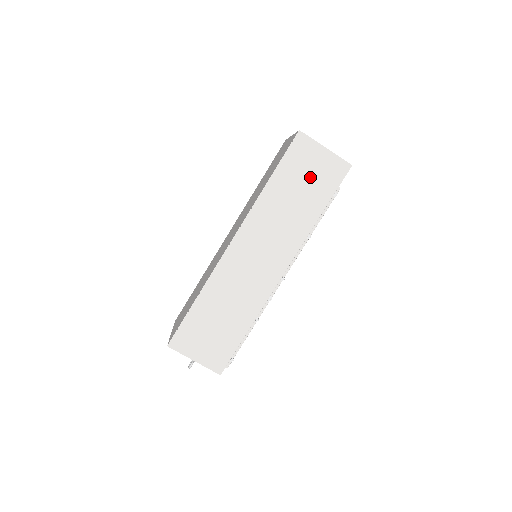
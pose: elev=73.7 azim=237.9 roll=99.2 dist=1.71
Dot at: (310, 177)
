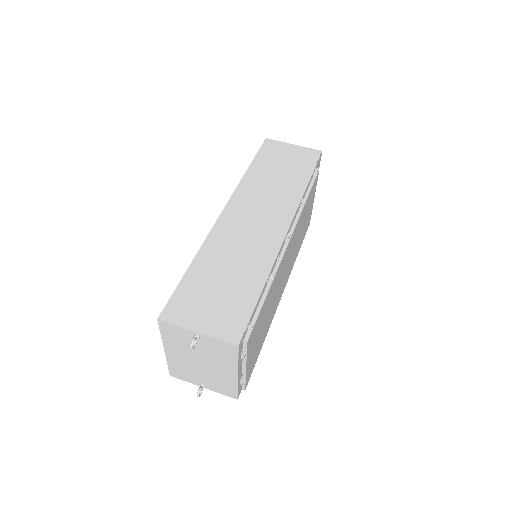
Dot at: (287, 161)
